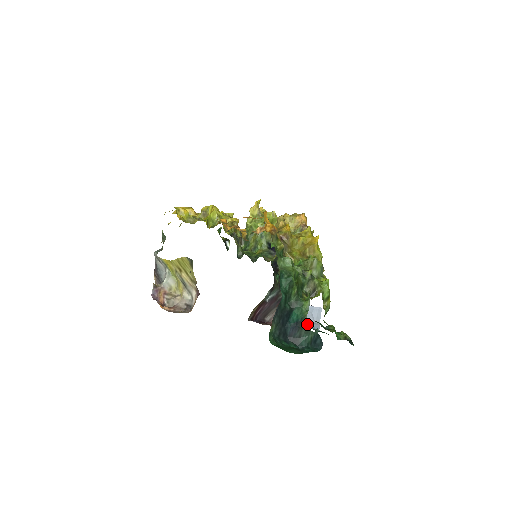
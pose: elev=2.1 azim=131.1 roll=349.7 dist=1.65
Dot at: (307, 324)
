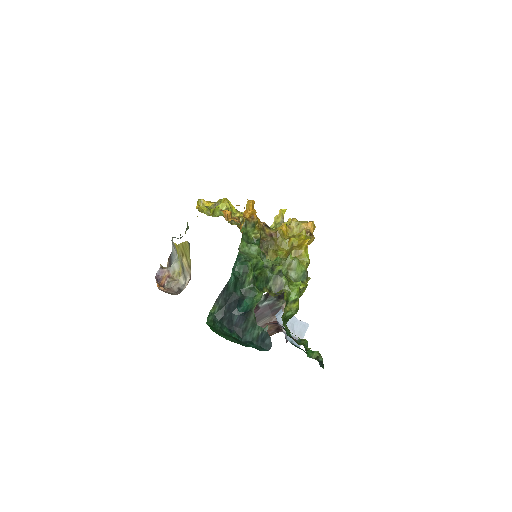
Dot at: (254, 316)
